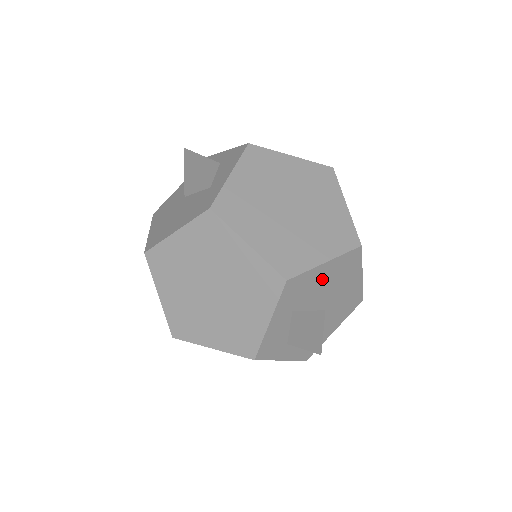
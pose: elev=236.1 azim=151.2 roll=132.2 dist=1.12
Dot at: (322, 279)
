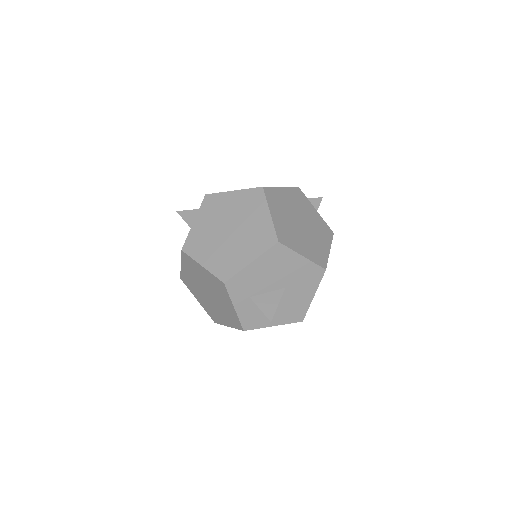
Dot at: (259, 272)
